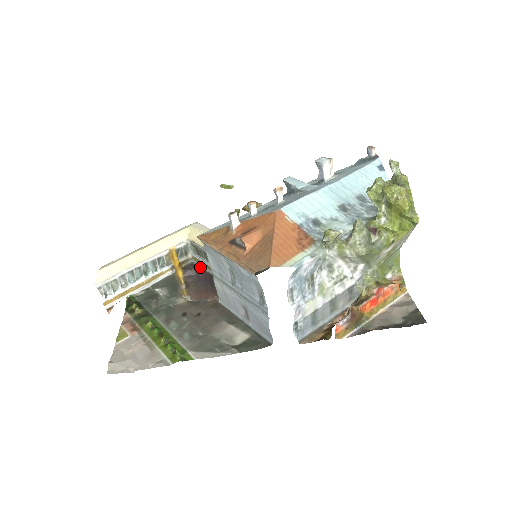
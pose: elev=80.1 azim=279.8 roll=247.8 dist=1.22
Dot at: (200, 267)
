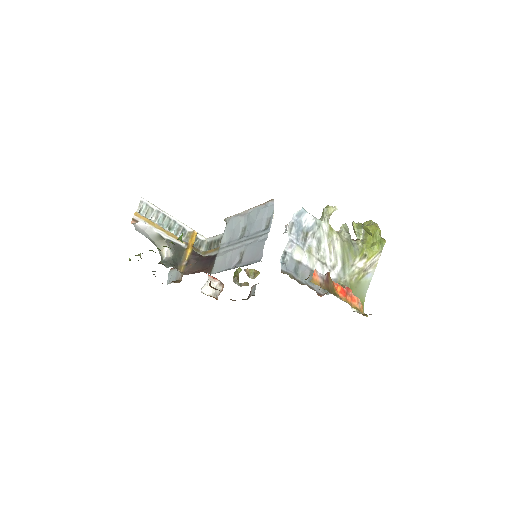
Dot at: (206, 256)
